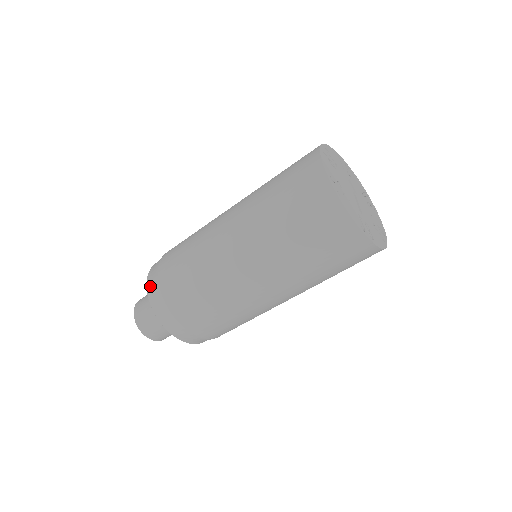
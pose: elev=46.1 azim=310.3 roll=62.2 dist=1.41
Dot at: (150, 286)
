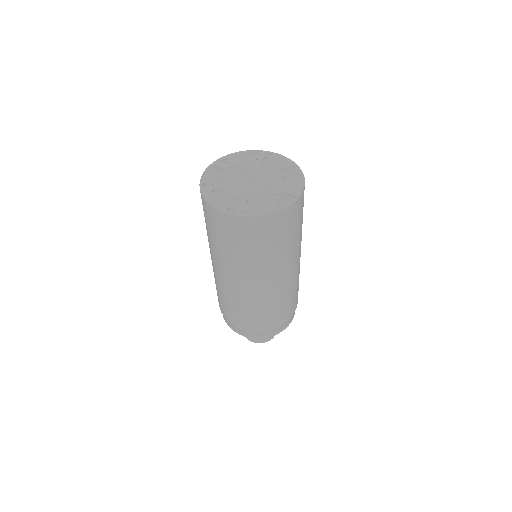
Dot at: (237, 331)
